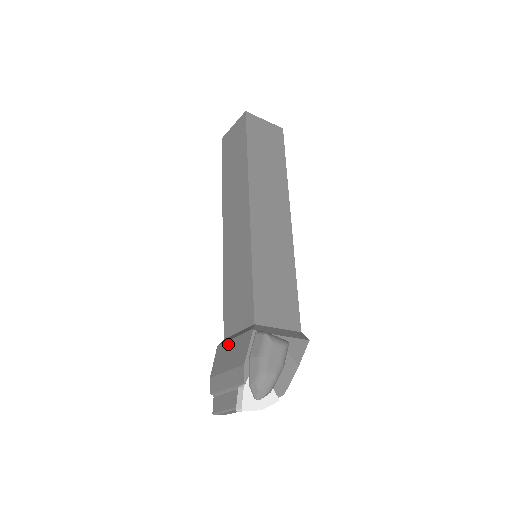
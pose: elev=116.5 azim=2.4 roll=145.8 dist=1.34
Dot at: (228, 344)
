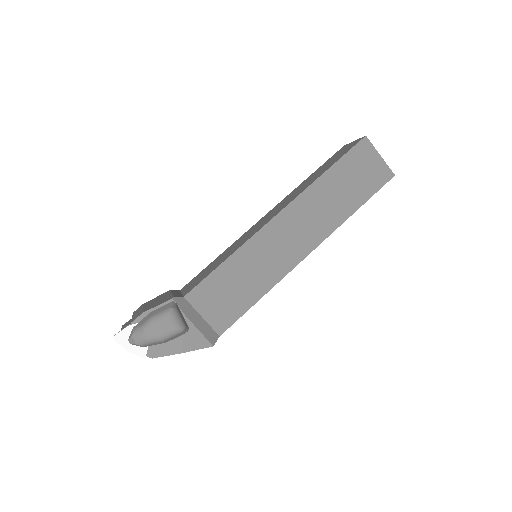
Dot at: (168, 294)
